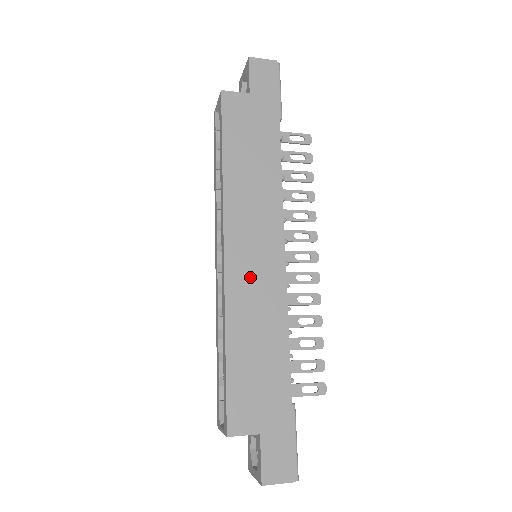
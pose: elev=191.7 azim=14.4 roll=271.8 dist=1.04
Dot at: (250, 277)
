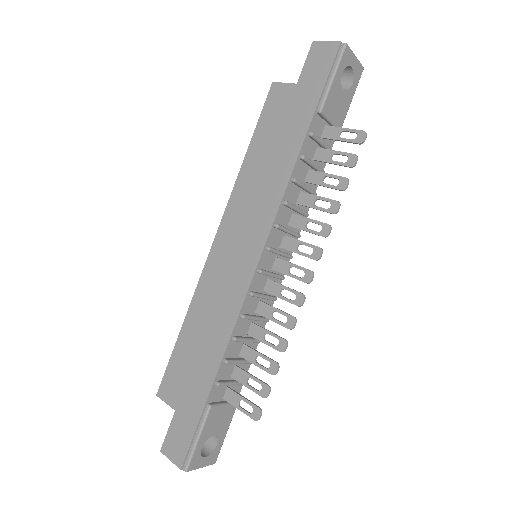
Dot at: (222, 272)
